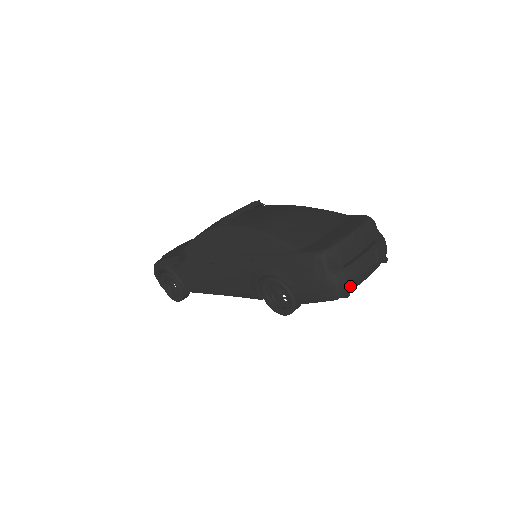
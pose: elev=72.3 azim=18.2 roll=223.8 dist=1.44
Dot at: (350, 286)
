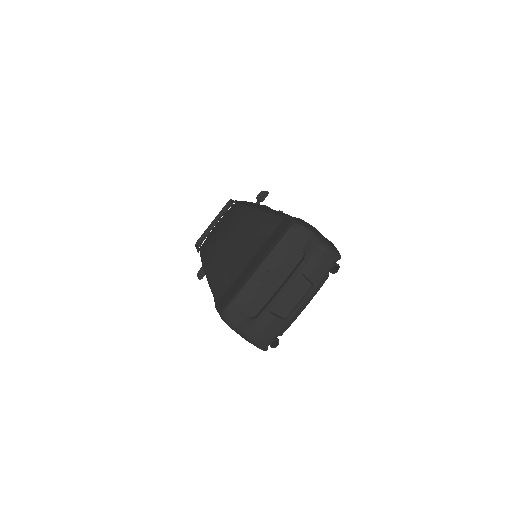
Dot at: (273, 334)
